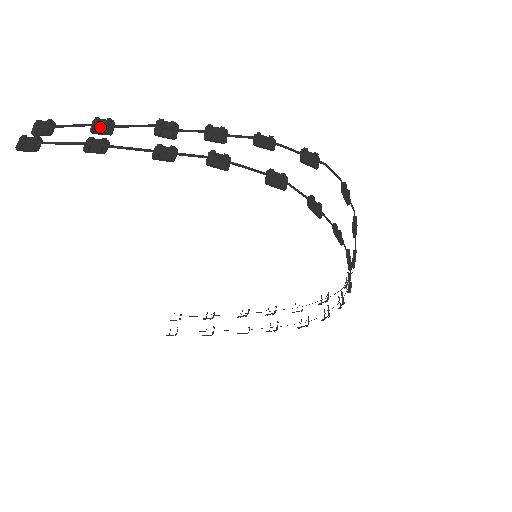
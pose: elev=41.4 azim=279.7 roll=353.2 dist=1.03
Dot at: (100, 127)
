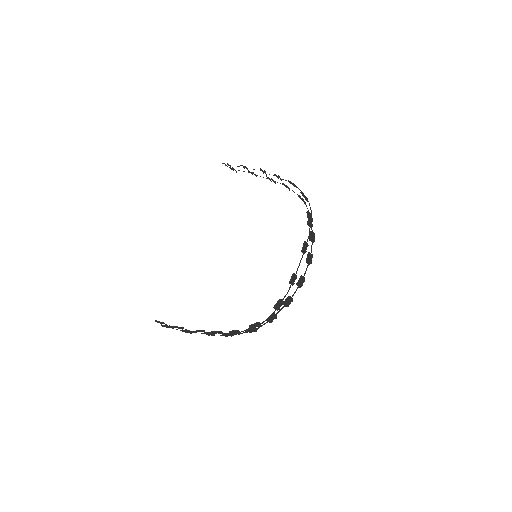
Dot at: occluded
